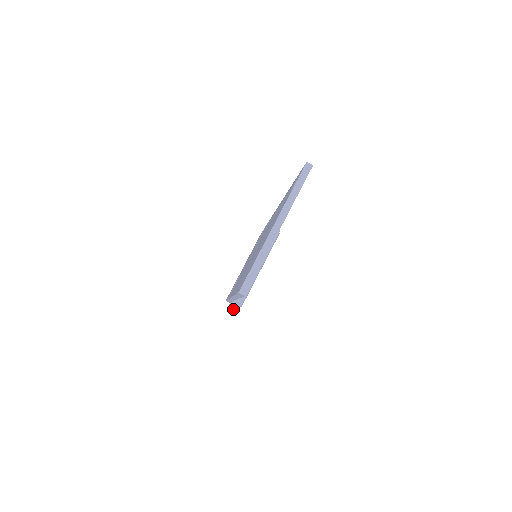
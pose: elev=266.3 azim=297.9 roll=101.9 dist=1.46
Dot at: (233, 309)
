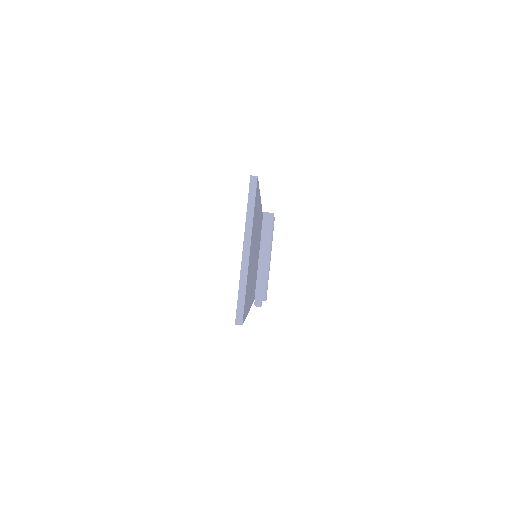
Dot at: (259, 305)
